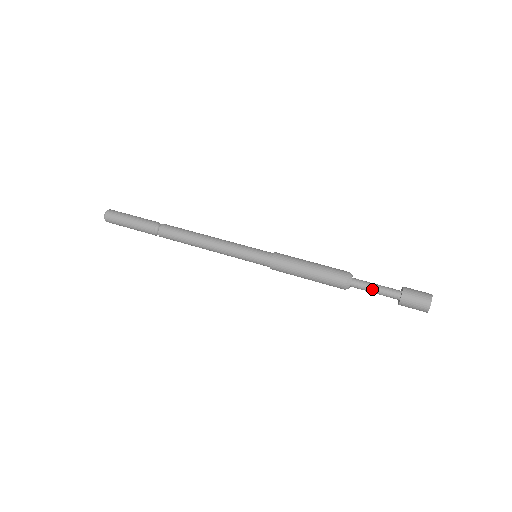
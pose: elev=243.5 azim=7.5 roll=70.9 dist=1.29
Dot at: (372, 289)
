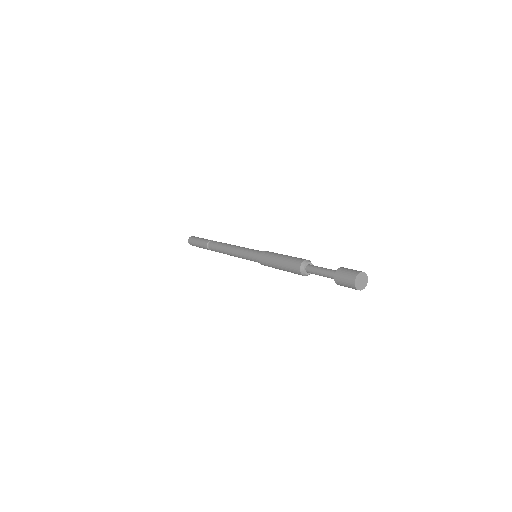
Dot at: (320, 275)
